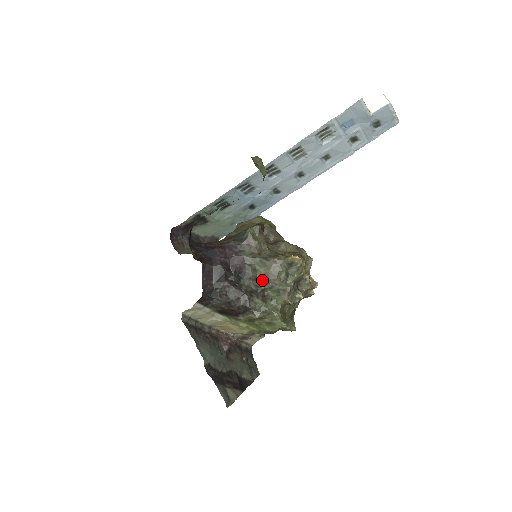
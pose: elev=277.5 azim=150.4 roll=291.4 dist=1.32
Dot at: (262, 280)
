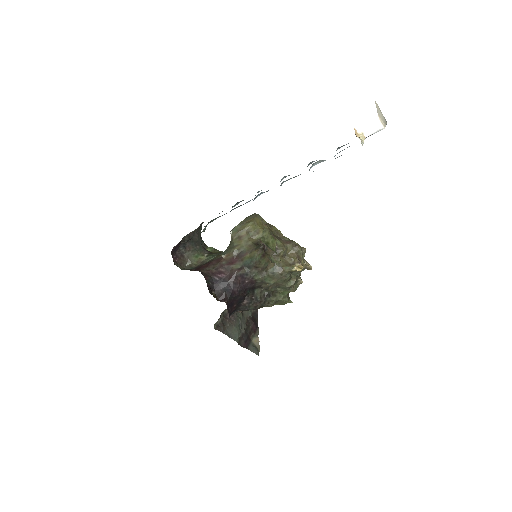
Dot at: (272, 287)
